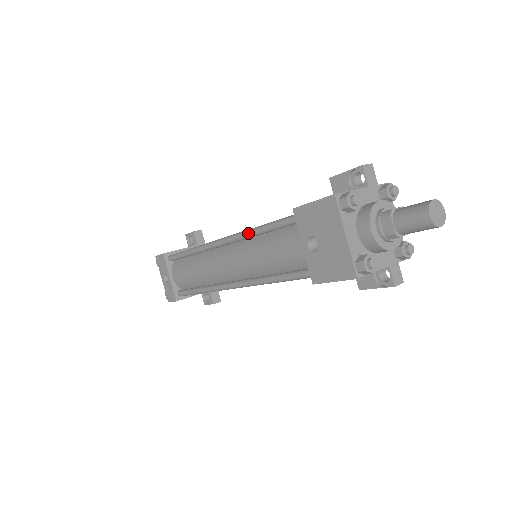
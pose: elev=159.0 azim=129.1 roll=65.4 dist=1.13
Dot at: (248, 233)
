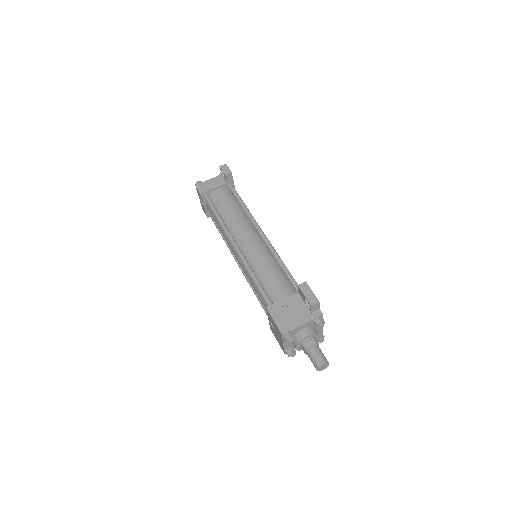
Dot at: (248, 272)
